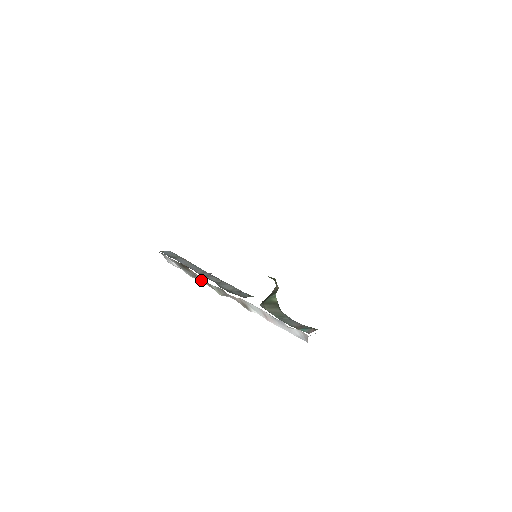
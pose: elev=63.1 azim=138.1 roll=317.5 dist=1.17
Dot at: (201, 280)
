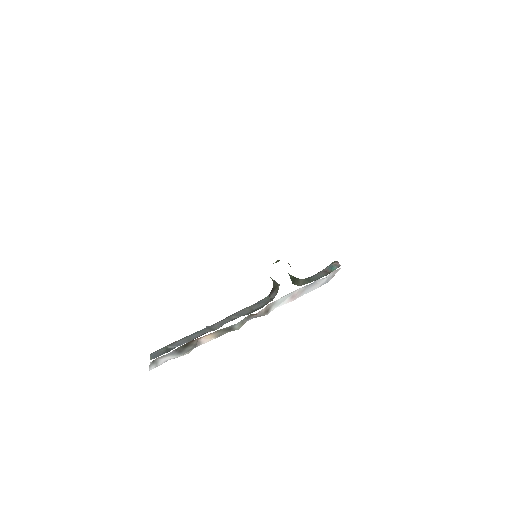
Dot at: (204, 342)
